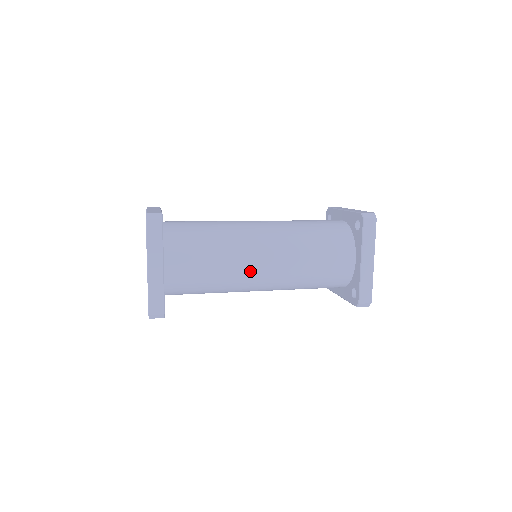
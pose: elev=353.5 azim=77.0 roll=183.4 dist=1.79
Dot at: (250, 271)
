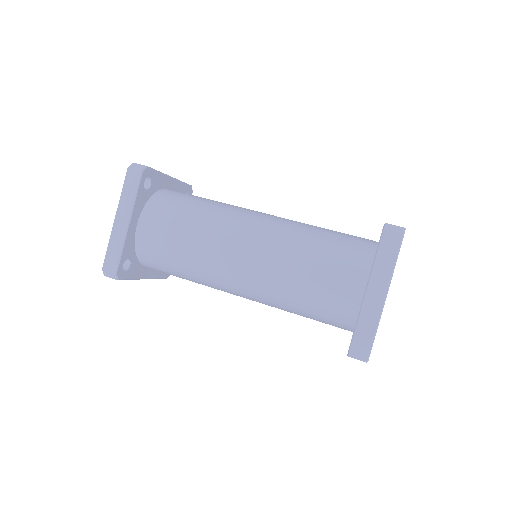
Dot at: (224, 260)
